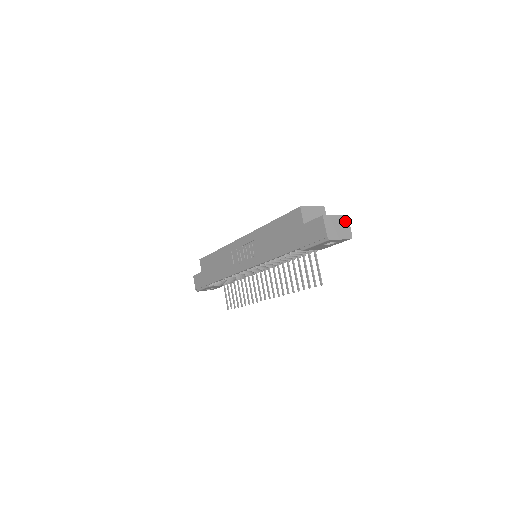
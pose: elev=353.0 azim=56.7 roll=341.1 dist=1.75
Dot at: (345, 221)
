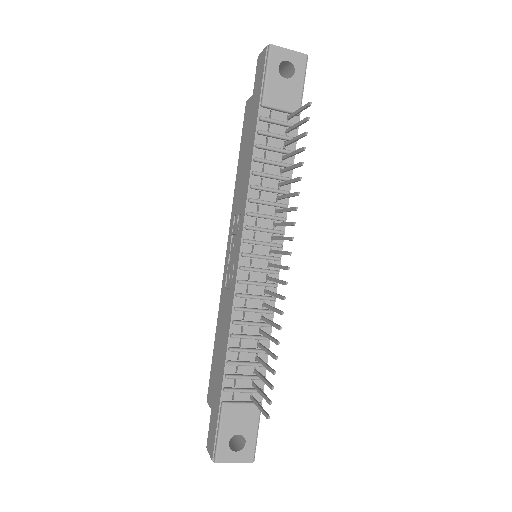
Dot at: occluded
